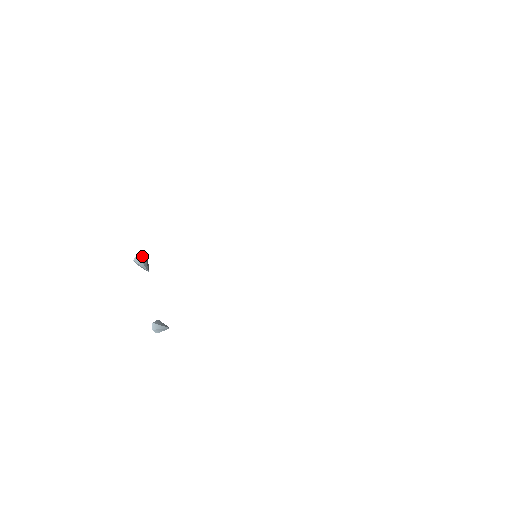
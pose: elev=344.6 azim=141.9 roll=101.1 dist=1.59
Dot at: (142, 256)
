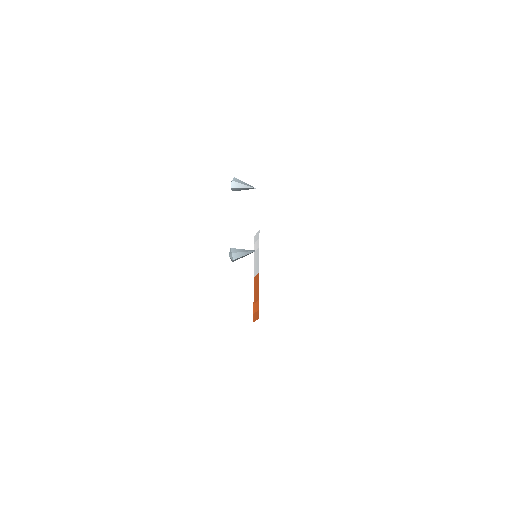
Dot at: occluded
